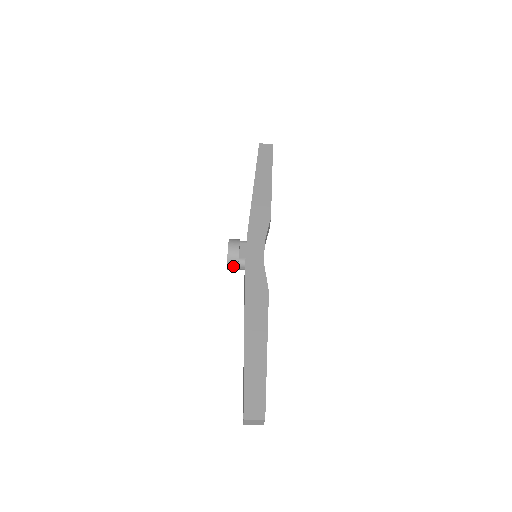
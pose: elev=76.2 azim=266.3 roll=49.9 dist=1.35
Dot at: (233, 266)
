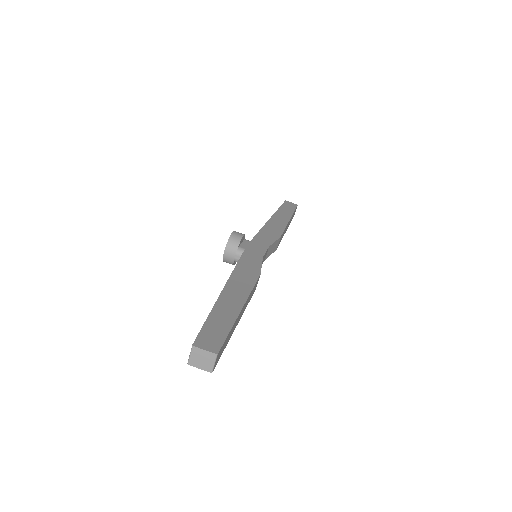
Dot at: (230, 253)
